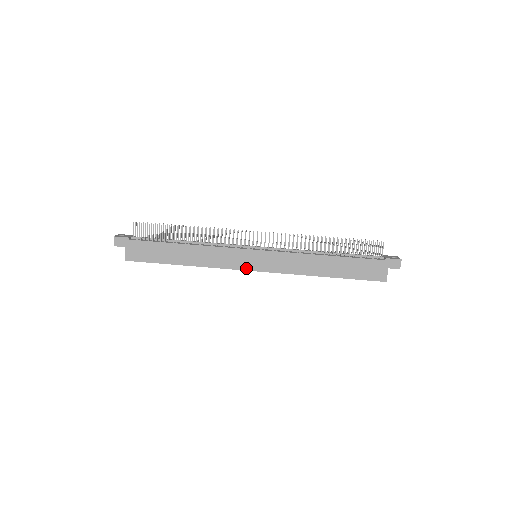
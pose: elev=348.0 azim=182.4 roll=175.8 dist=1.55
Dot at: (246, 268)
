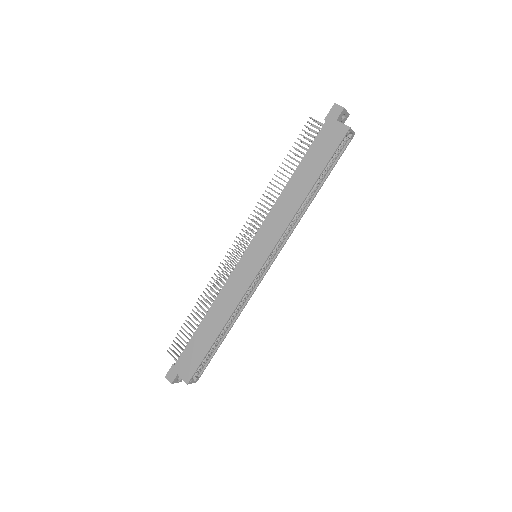
Dot at: (256, 271)
